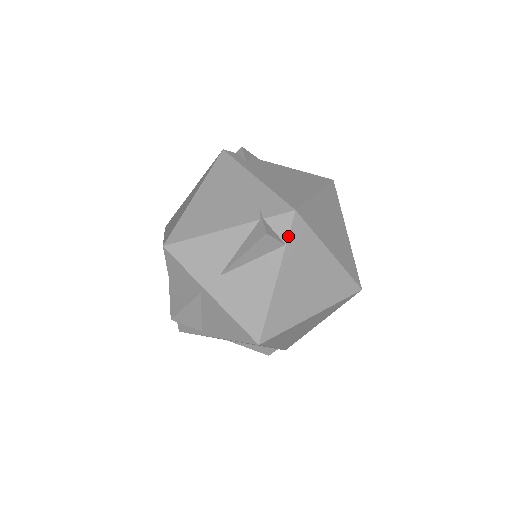
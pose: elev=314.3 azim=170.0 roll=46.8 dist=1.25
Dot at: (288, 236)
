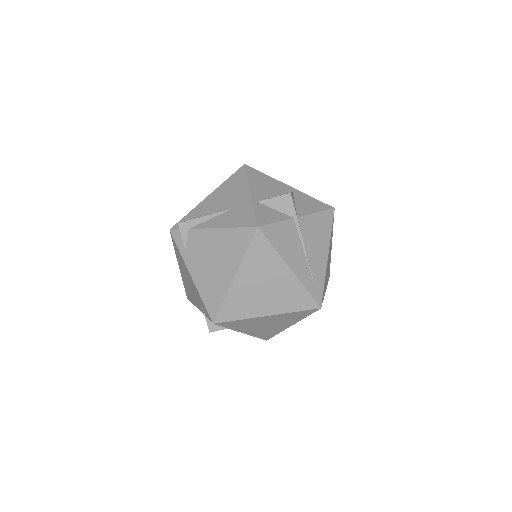
Dot at: (224, 327)
